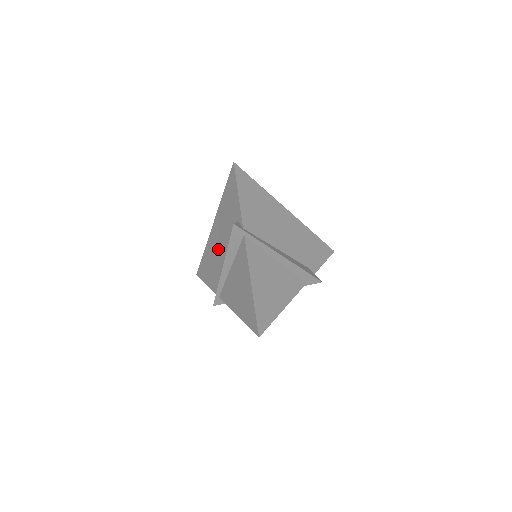
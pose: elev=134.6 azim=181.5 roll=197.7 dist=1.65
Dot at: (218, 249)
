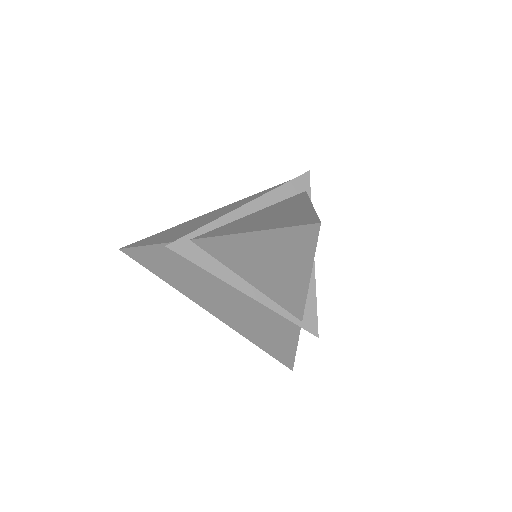
Dot at: (221, 215)
